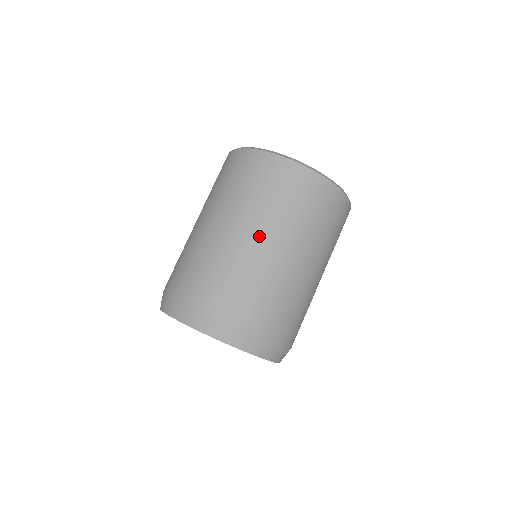
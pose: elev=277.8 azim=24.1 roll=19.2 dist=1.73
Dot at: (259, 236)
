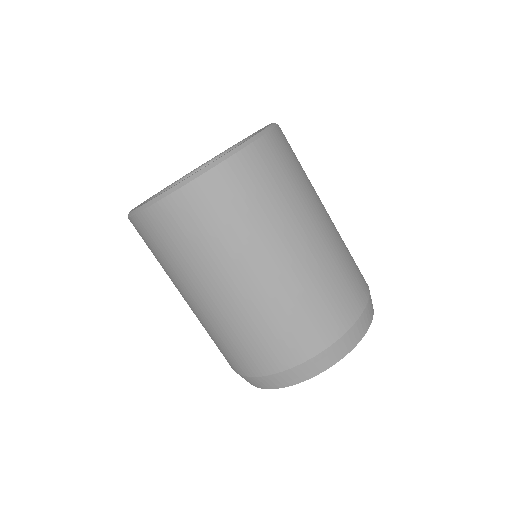
Dot at: (318, 222)
